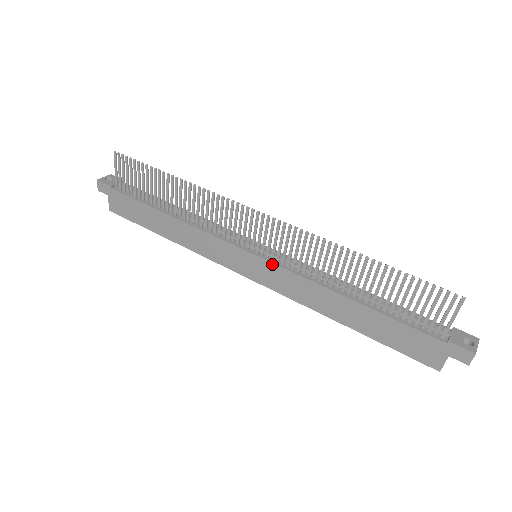
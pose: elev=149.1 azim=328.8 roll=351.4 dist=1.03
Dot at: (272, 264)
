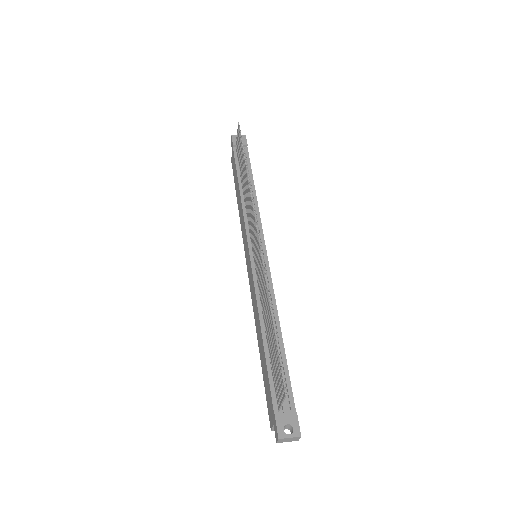
Dot at: (251, 269)
